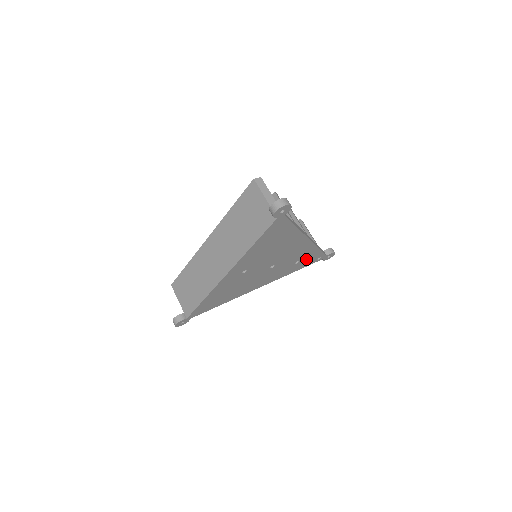
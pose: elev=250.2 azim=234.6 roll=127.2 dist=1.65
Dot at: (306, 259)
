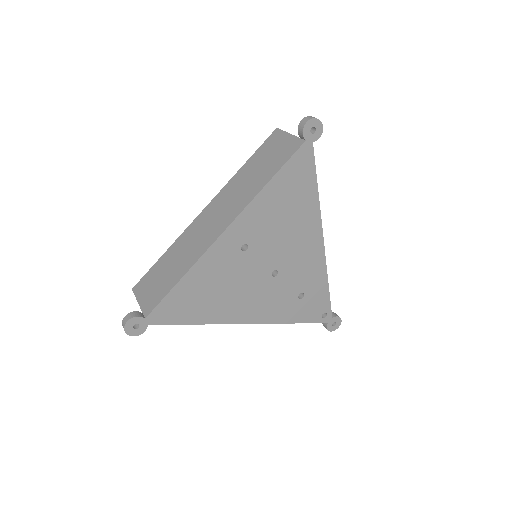
Dot at: (311, 300)
